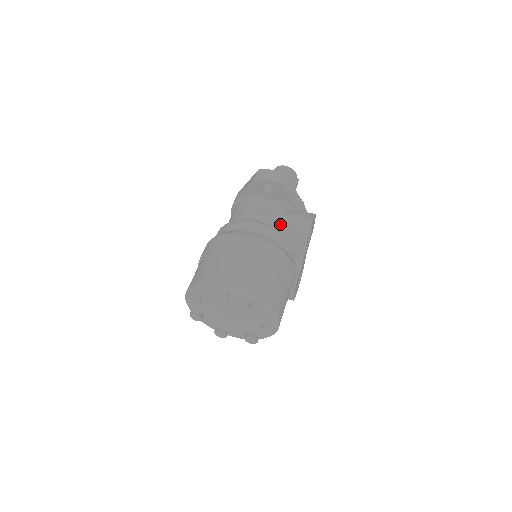
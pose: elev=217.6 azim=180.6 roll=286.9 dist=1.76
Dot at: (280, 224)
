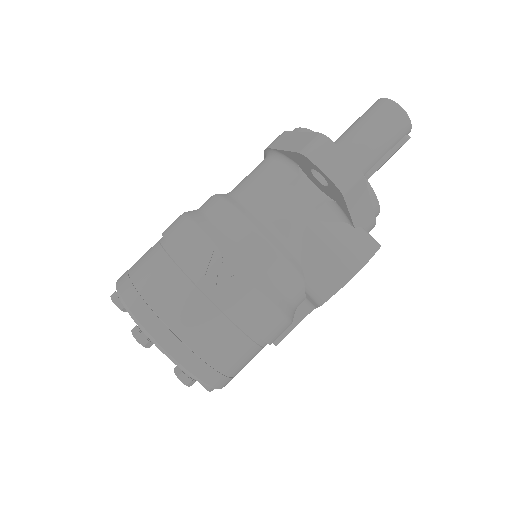
Dot at: (305, 247)
